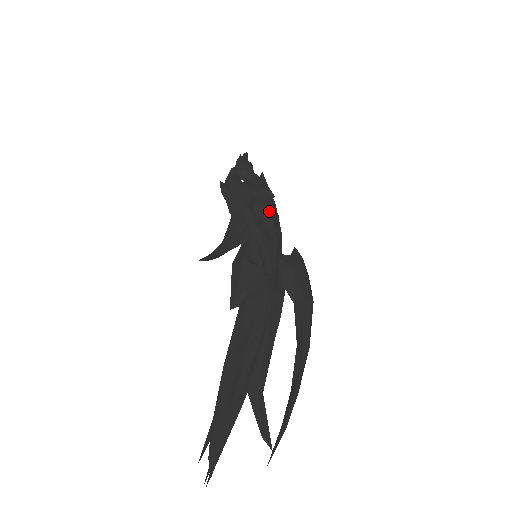
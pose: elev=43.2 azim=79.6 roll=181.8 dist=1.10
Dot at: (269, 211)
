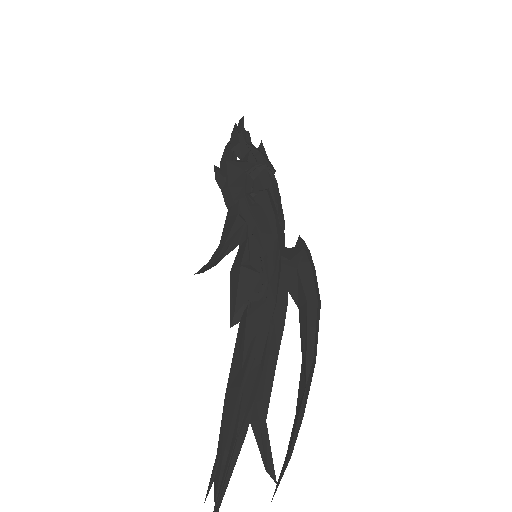
Dot at: (268, 196)
